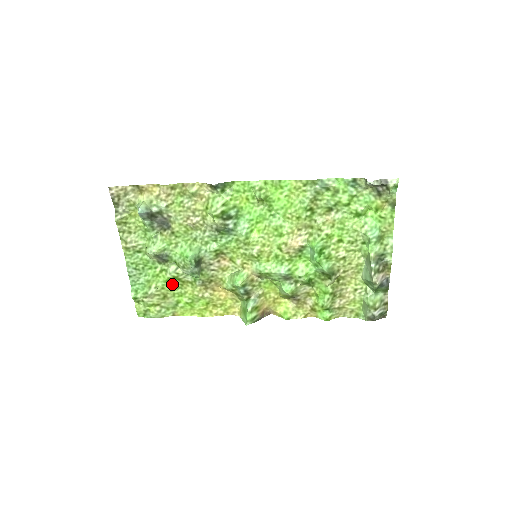
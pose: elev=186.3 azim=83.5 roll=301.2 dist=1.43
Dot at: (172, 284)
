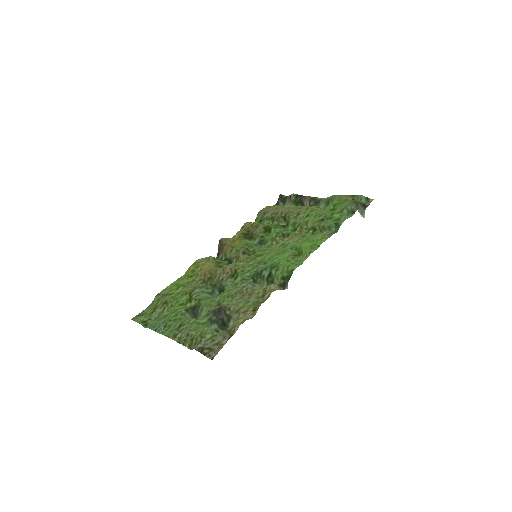
Dot at: (181, 300)
